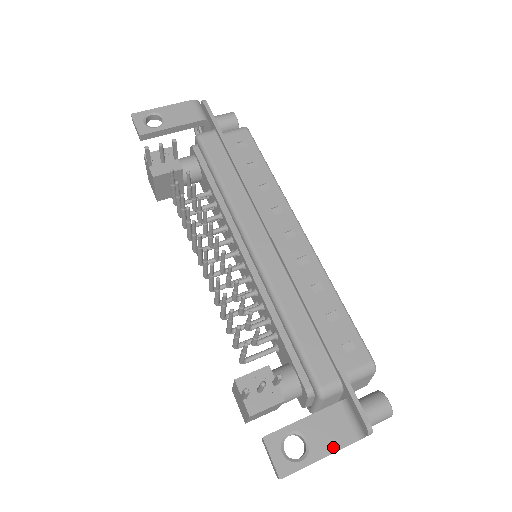
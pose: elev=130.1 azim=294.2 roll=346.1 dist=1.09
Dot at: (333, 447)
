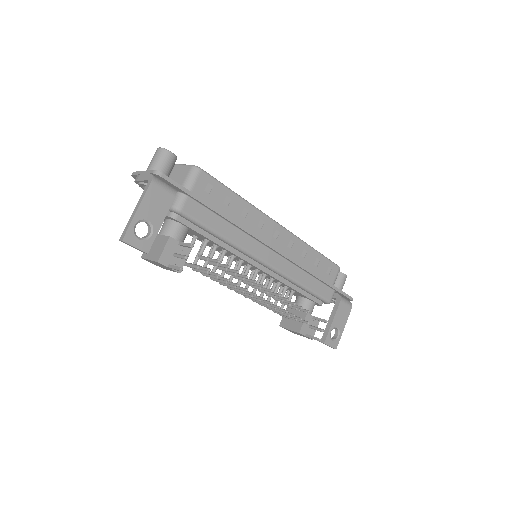
Dot at: (346, 320)
